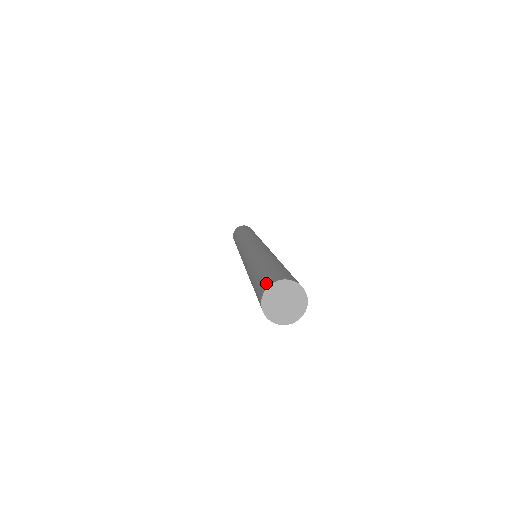
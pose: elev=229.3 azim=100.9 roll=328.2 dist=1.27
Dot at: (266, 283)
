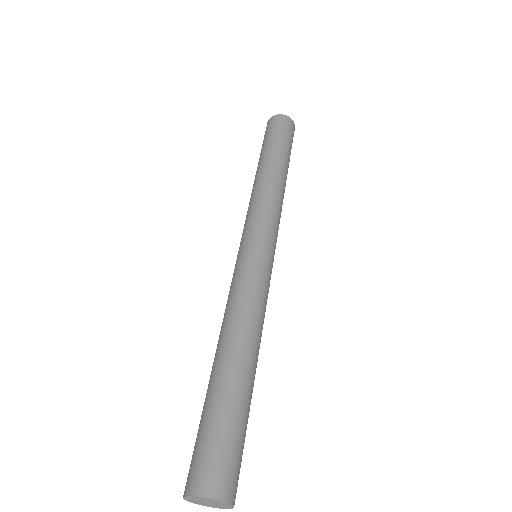
Dot at: (187, 480)
